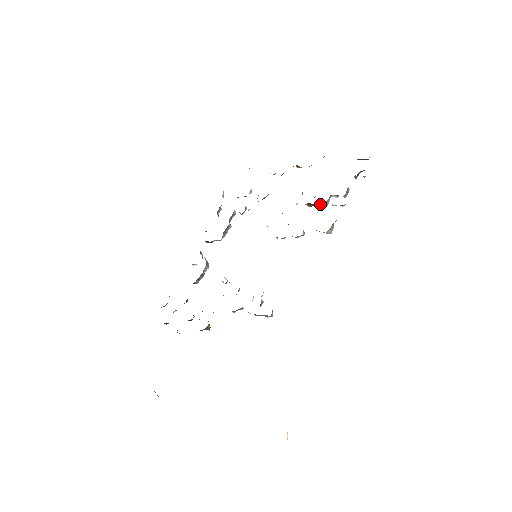
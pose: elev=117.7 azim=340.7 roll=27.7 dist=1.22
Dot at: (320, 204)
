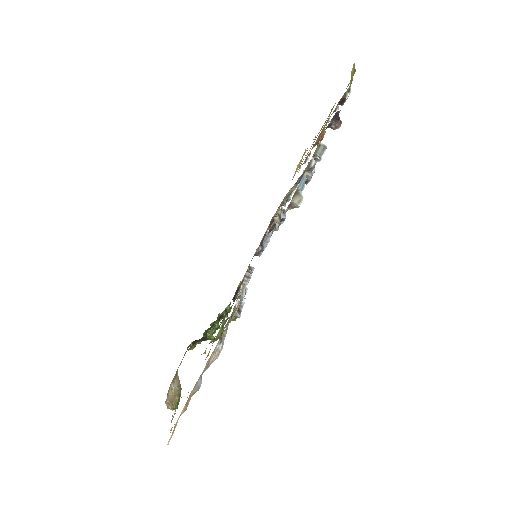
Dot at: occluded
